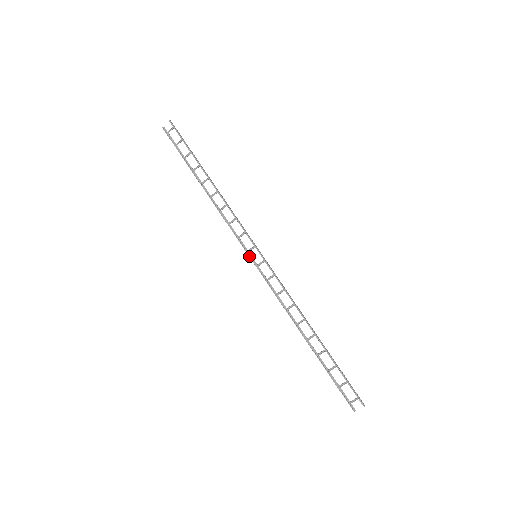
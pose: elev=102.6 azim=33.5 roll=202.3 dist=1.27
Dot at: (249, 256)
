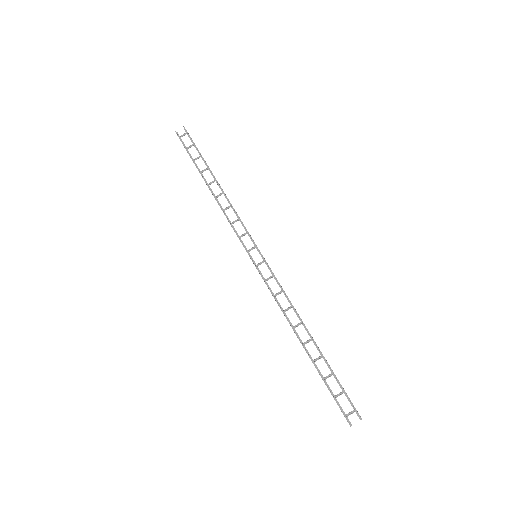
Dot at: (249, 255)
